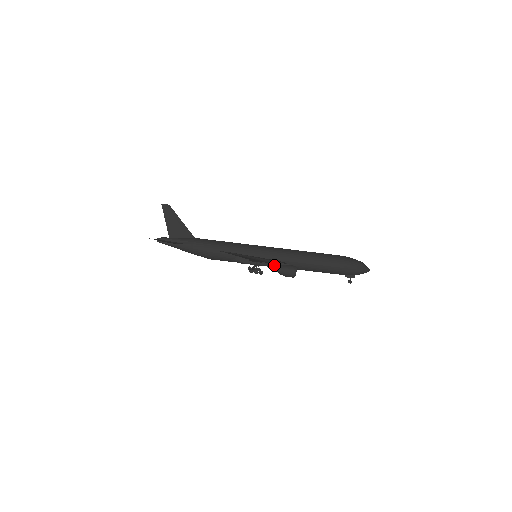
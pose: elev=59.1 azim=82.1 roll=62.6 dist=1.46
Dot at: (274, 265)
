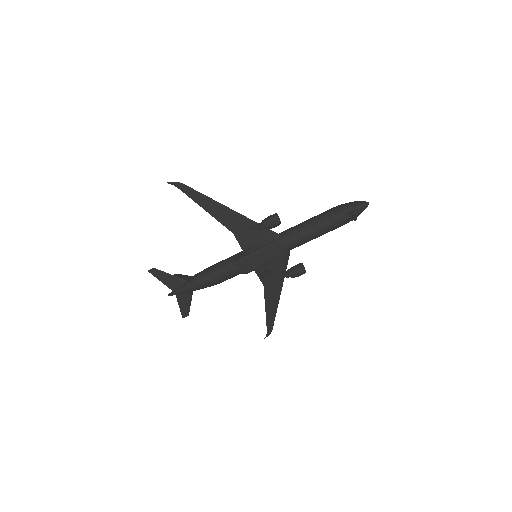
Dot at: (257, 226)
